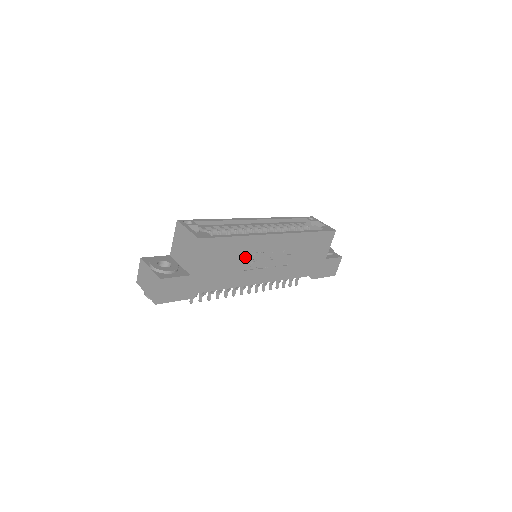
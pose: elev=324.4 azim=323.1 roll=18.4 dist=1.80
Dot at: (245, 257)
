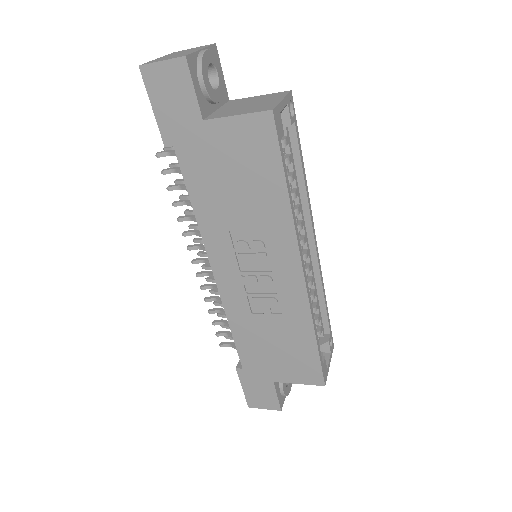
Dot at: (253, 223)
